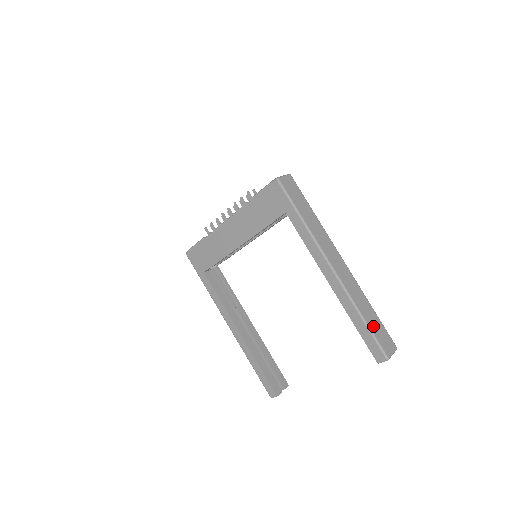
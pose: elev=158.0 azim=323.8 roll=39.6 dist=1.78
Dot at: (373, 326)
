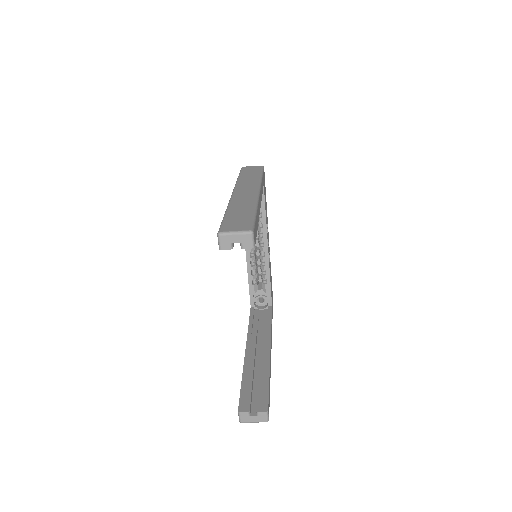
Dot at: (233, 216)
